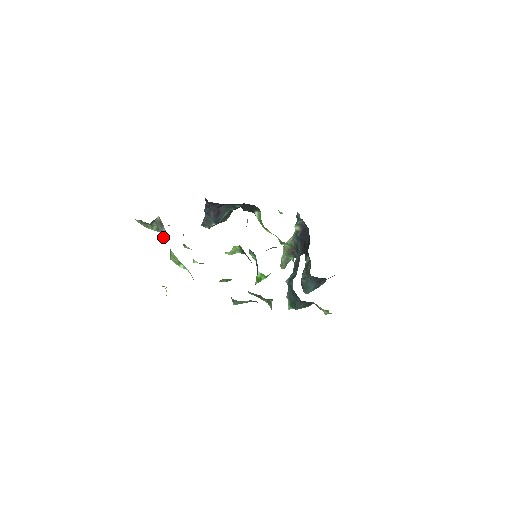
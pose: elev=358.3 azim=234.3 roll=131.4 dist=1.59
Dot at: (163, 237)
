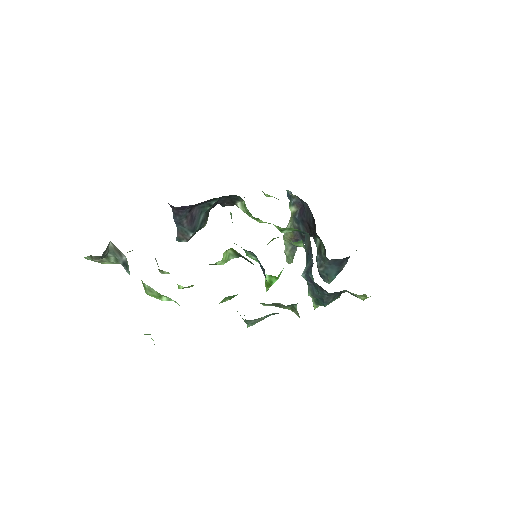
Dot at: (127, 268)
